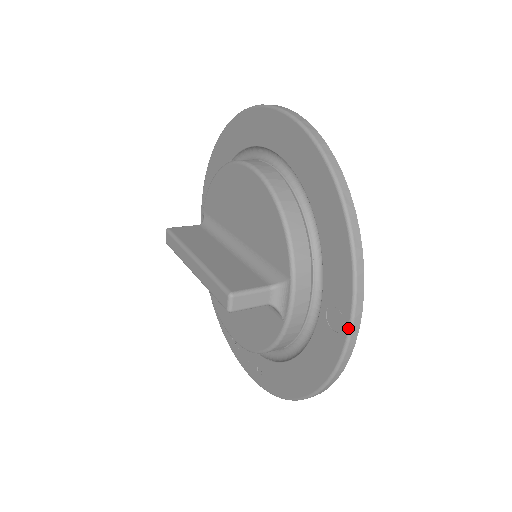
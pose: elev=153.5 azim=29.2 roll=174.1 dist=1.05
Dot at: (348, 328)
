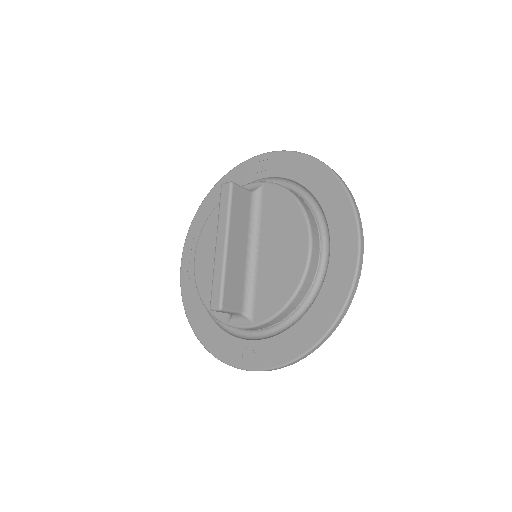
Dot at: (248, 369)
